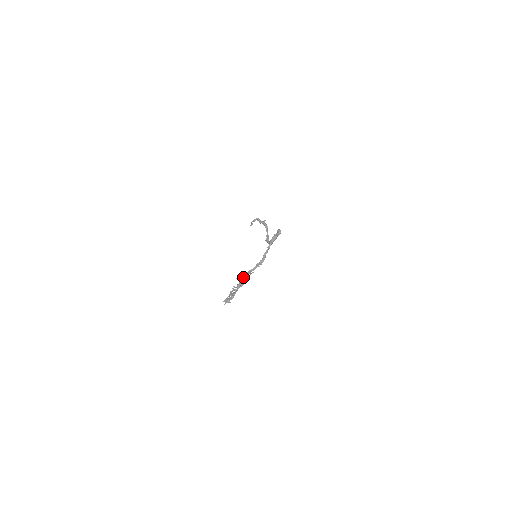
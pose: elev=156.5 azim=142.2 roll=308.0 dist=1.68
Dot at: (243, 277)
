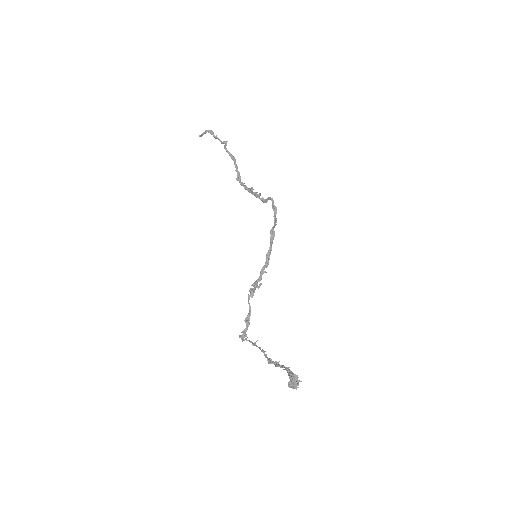
Dot at: (296, 384)
